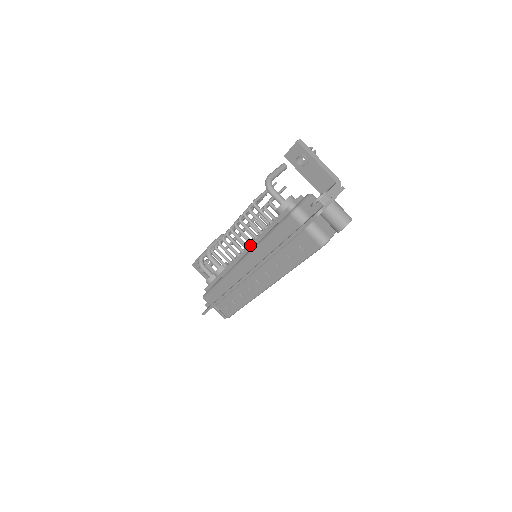
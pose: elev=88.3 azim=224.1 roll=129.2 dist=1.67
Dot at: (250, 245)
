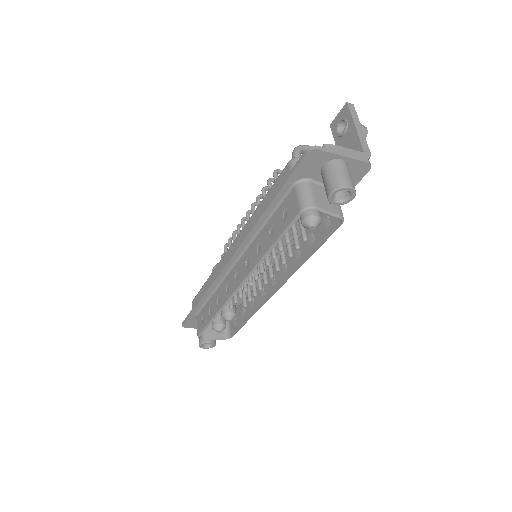
Dot at: occluded
